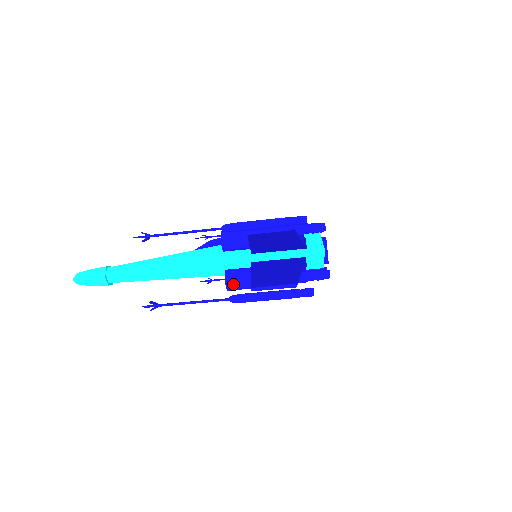
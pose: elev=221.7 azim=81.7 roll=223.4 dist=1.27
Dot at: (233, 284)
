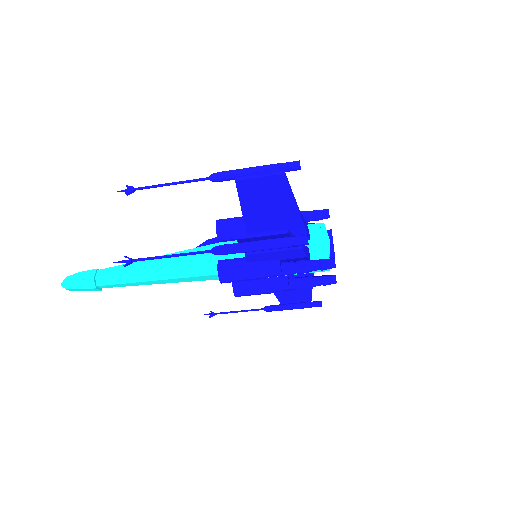
Dot at: (226, 272)
